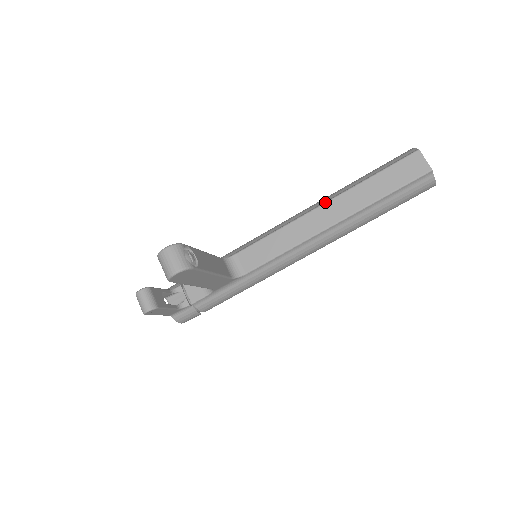
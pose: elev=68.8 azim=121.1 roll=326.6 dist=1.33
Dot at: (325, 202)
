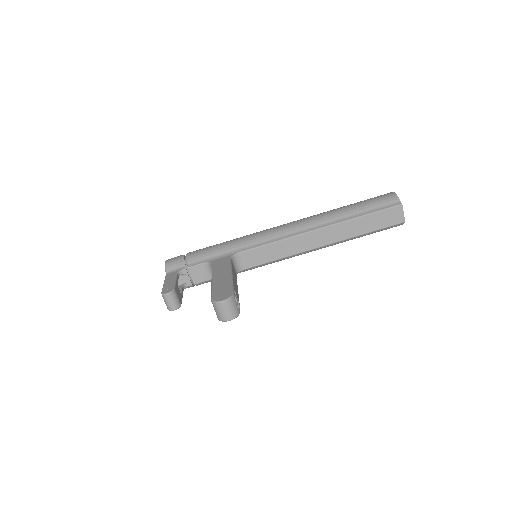
Dot at: (322, 227)
